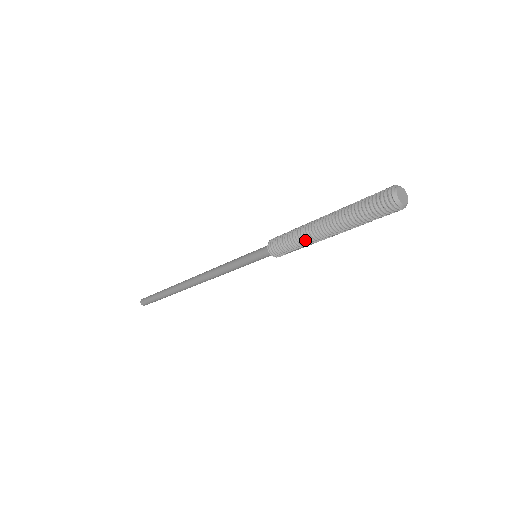
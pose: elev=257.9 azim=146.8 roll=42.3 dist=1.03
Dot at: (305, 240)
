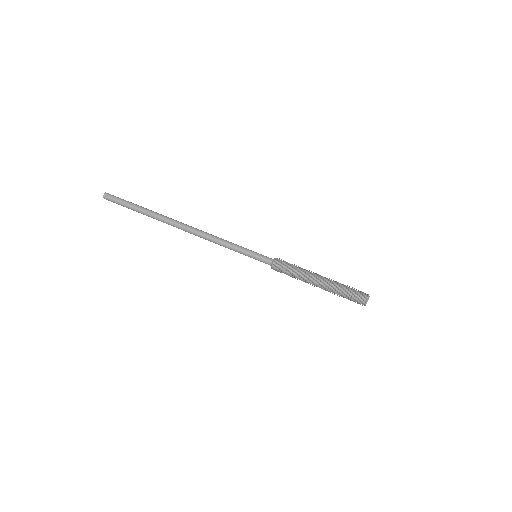
Dot at: (303, 276)
